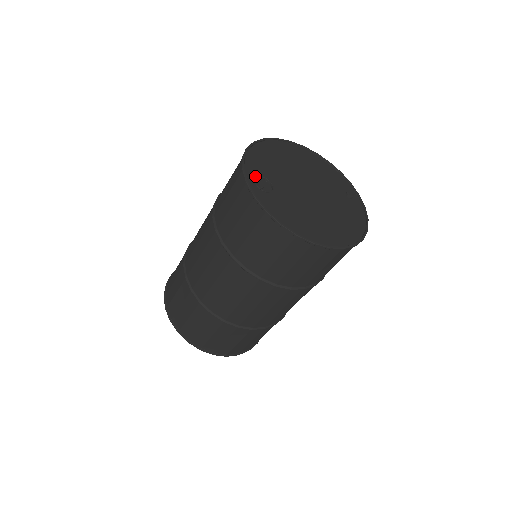
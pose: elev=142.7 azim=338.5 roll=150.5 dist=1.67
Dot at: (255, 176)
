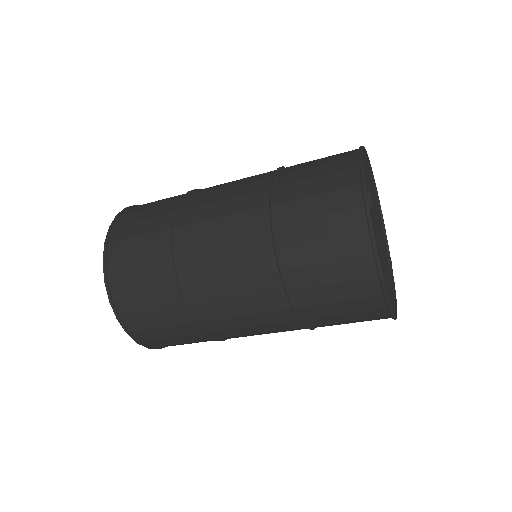
Dot at: occluded
